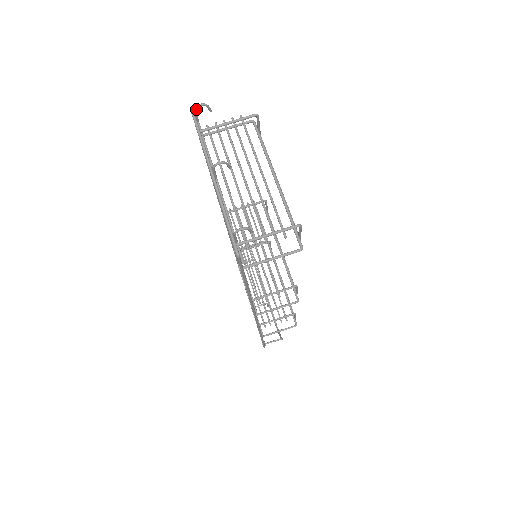
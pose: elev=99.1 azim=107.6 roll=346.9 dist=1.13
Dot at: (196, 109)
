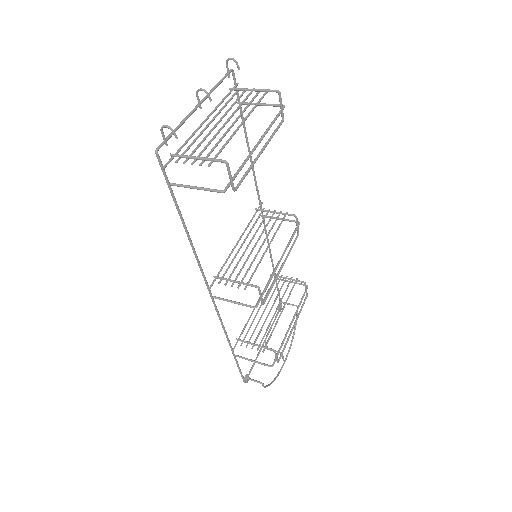
Dot at: (227, 62)
